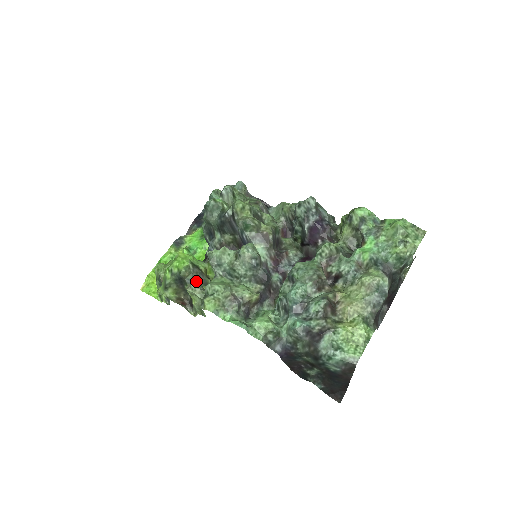
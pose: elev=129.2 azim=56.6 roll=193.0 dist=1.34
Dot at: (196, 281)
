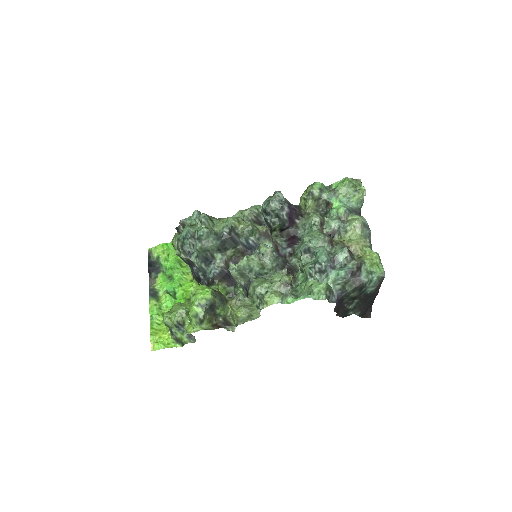
Dot at: (222, 302)
